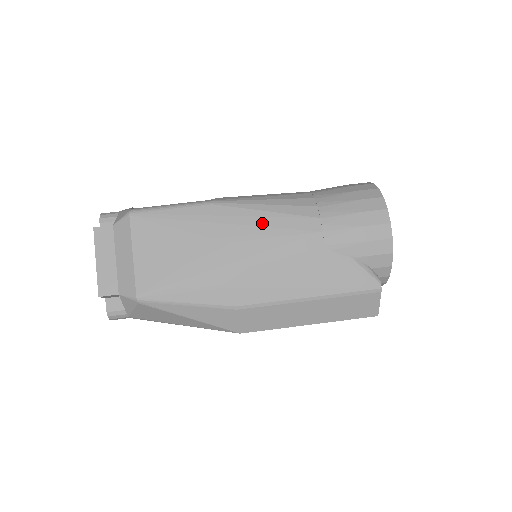
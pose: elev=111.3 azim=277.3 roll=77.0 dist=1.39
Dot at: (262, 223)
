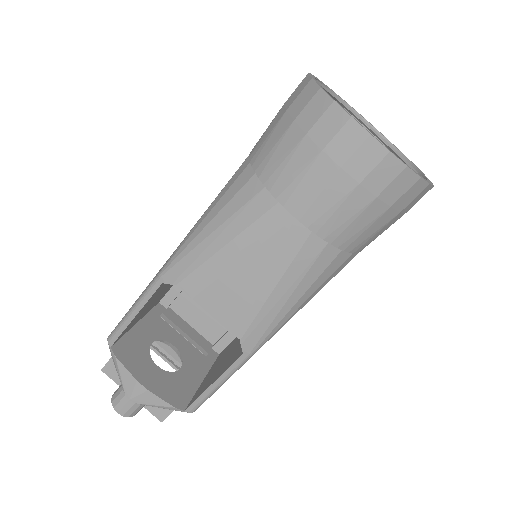
Dot at: occluded
